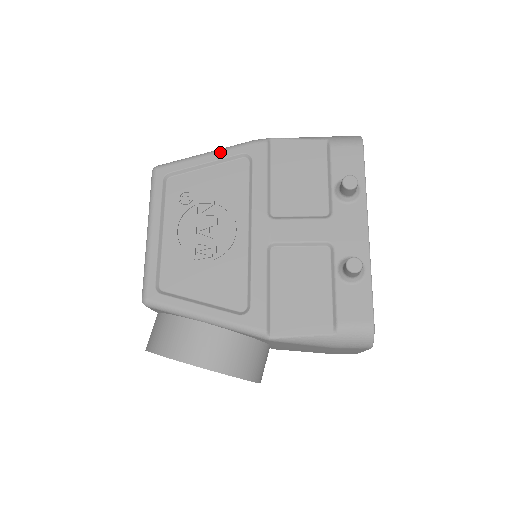
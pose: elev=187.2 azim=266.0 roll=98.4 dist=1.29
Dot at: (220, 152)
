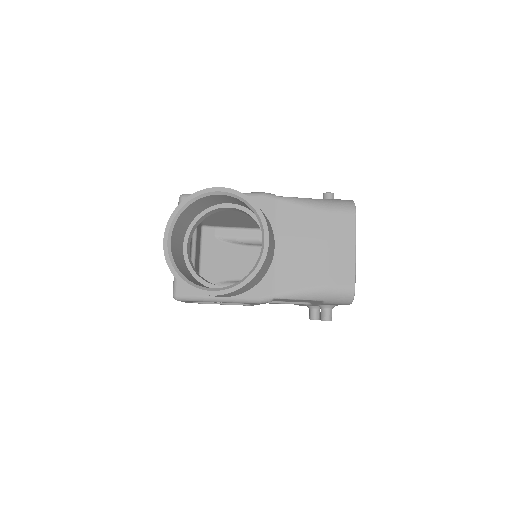
Dot at: occluded
